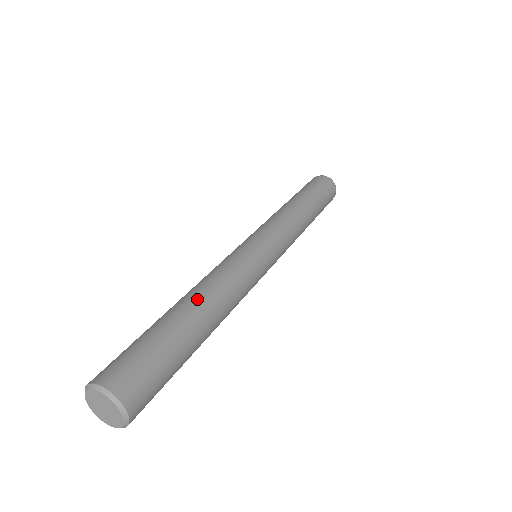
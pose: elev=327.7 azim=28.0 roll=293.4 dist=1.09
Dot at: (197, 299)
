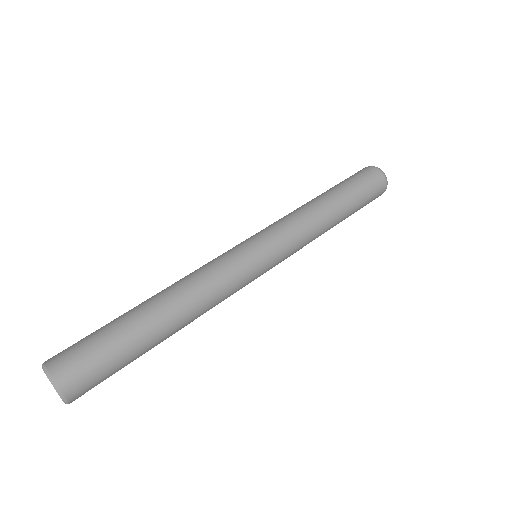
Dot at: (158, 295)
